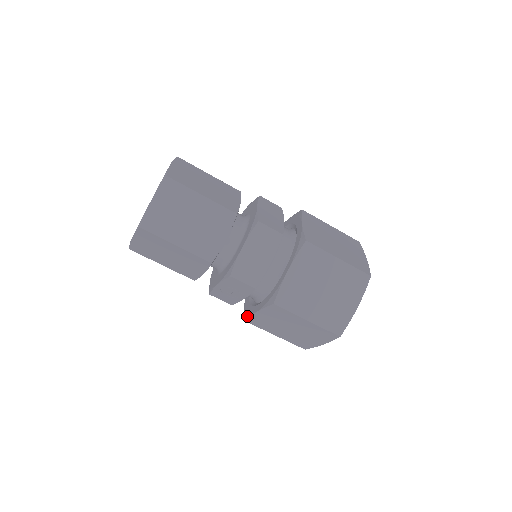
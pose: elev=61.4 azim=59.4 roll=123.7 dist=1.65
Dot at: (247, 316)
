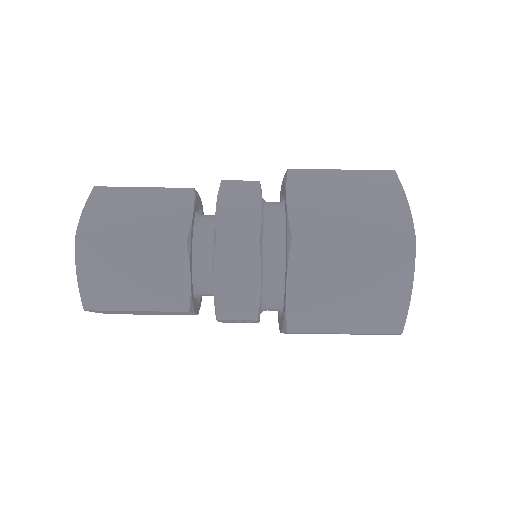
Dot at: occluded
